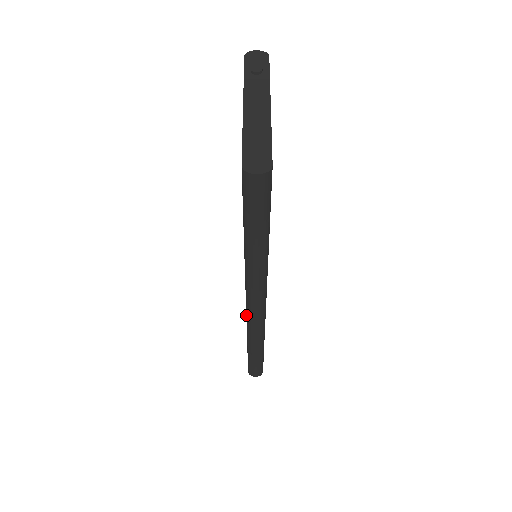
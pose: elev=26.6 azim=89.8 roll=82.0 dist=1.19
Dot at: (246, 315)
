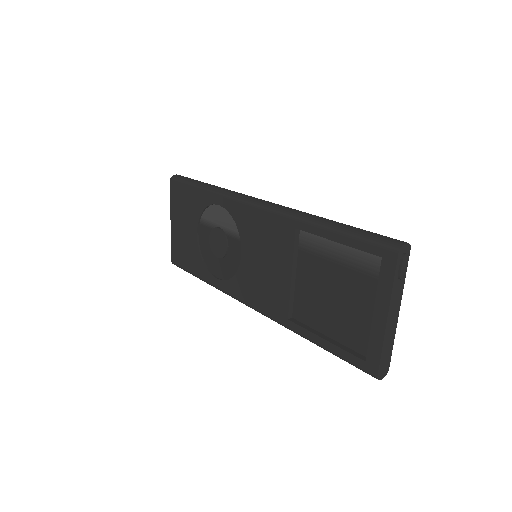
Dot at: (240, 300)
